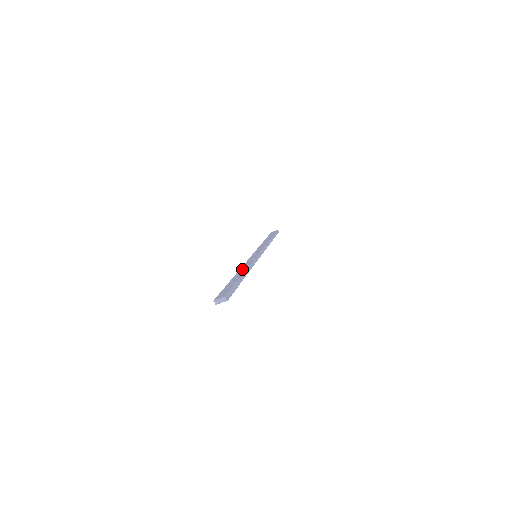
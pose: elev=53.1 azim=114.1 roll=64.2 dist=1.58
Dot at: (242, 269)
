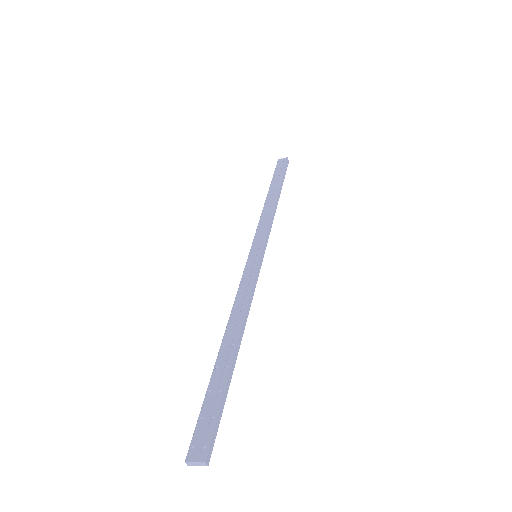
Dot at: (234, 318)
